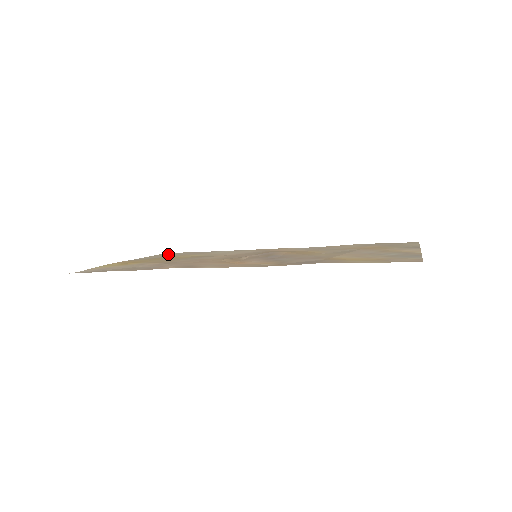
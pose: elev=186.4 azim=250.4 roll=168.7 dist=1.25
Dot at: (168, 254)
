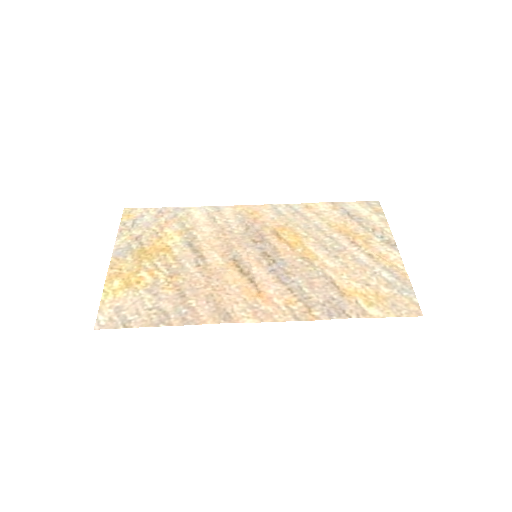
Dot at: (134, 220)
